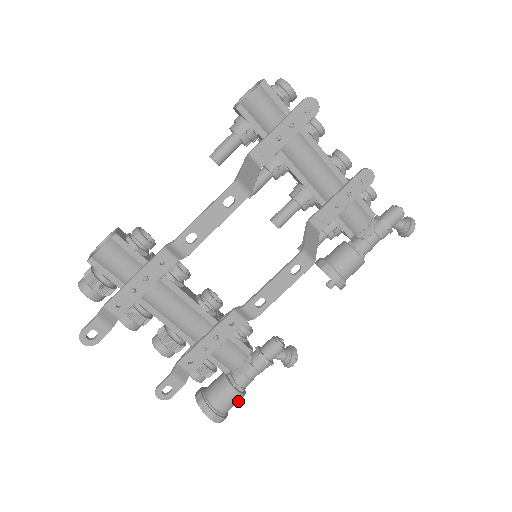
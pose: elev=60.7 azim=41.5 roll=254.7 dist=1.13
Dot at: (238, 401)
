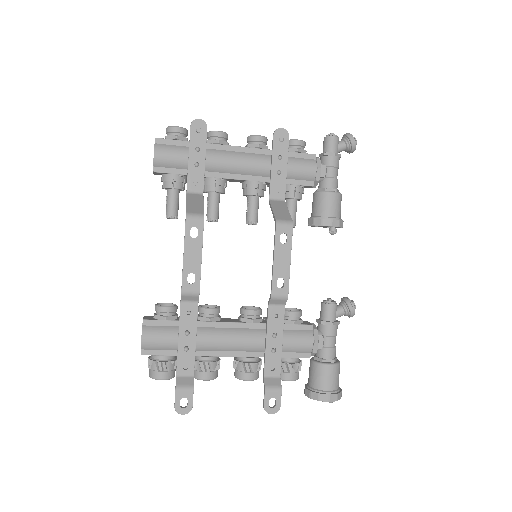
Dot at: (338, 372)
